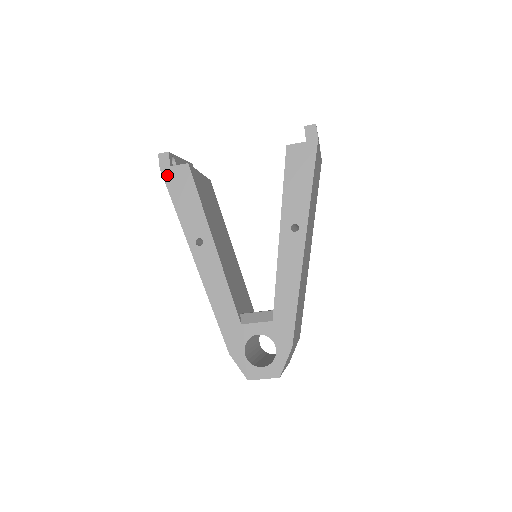
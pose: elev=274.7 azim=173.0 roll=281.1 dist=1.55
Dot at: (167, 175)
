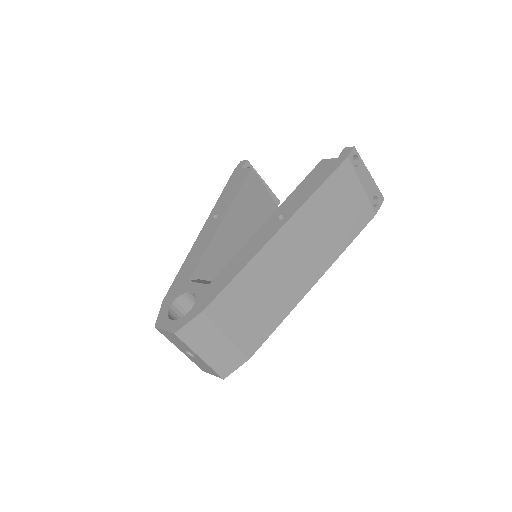
Dot at: (235, 173)
